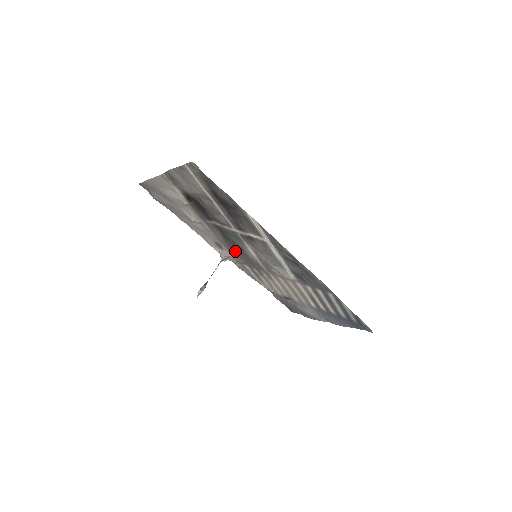
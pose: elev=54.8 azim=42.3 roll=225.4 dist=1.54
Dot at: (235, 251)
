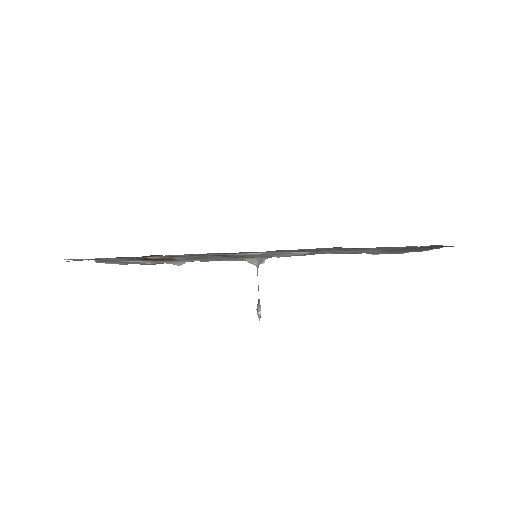
Dot at: occluded
